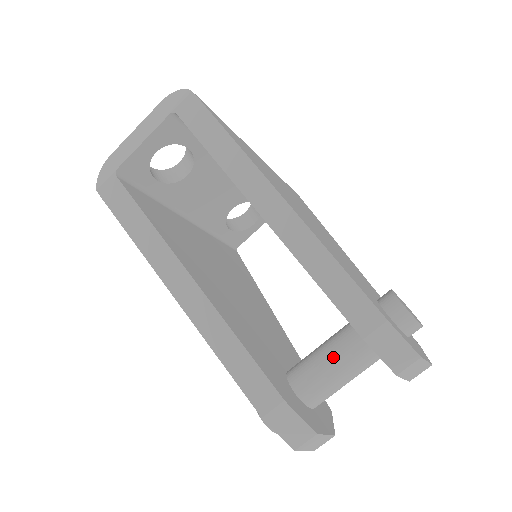
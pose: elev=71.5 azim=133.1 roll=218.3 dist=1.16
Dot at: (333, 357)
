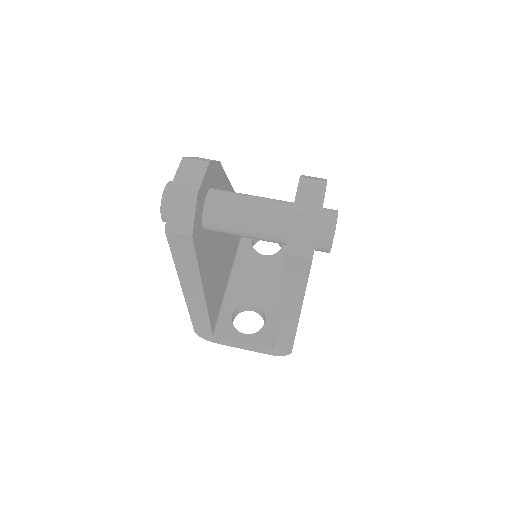
Dot at: occluded
